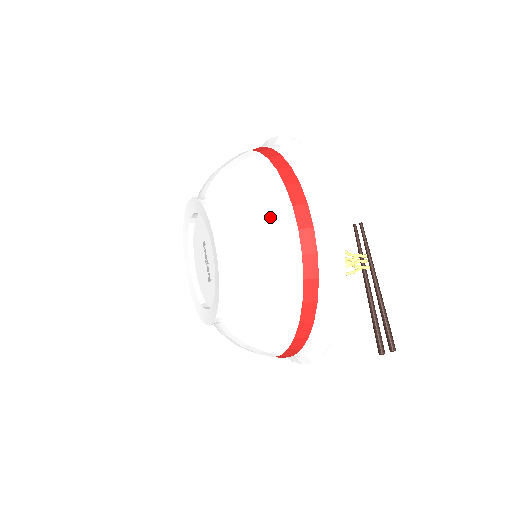
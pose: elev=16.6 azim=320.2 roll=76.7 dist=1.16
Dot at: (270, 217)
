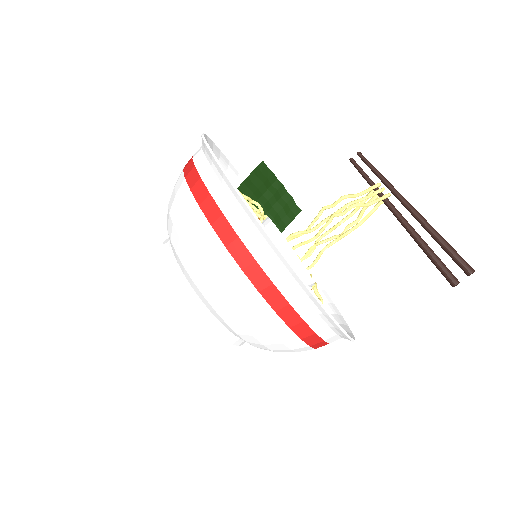
Dot at: (188, 228)
